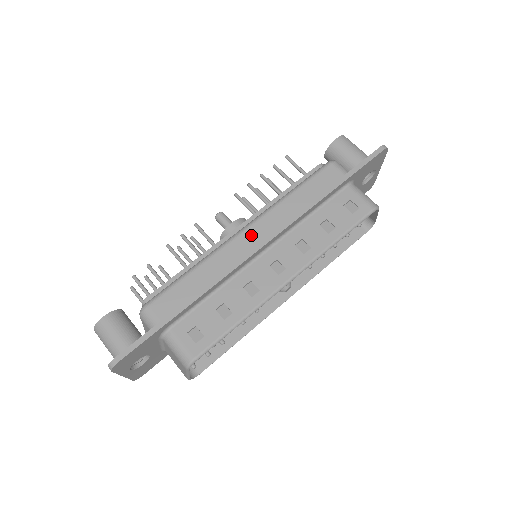
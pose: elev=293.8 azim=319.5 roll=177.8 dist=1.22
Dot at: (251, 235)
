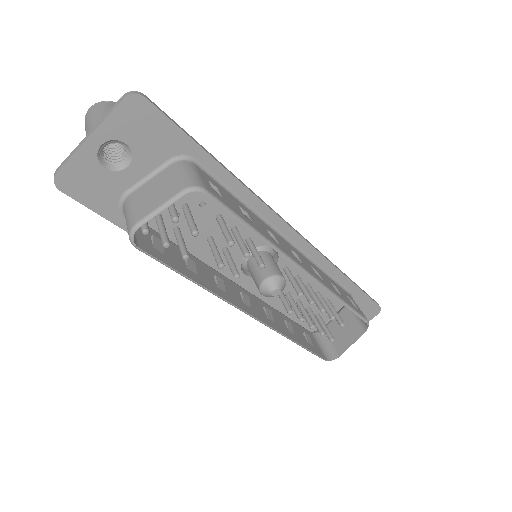
Dot at: occluded
